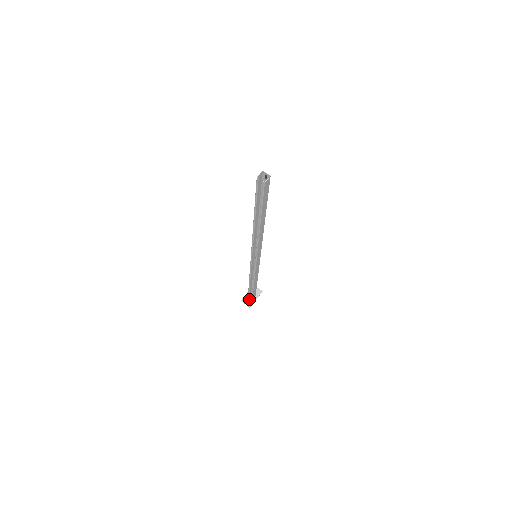
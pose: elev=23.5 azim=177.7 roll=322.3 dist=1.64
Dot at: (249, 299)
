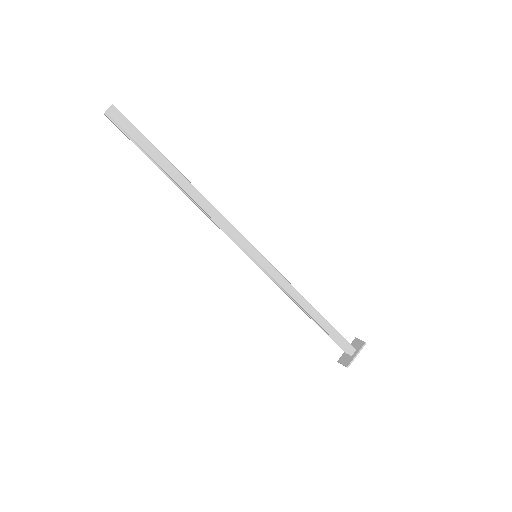
Dot at: (347, 357)
